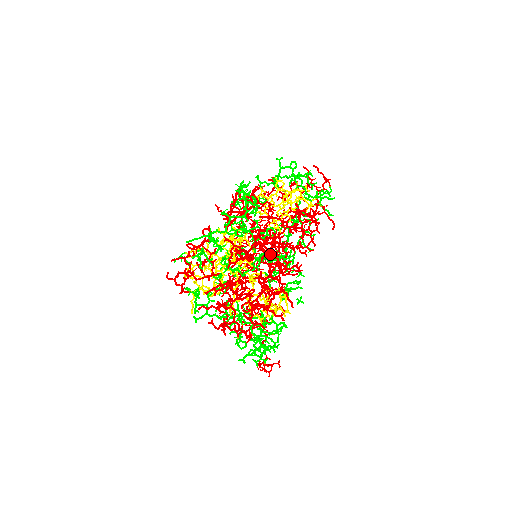
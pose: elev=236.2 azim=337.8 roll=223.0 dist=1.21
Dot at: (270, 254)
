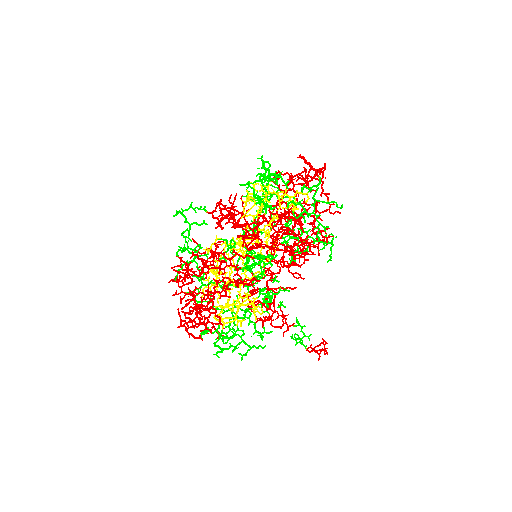
Dot at: (302, 244)
